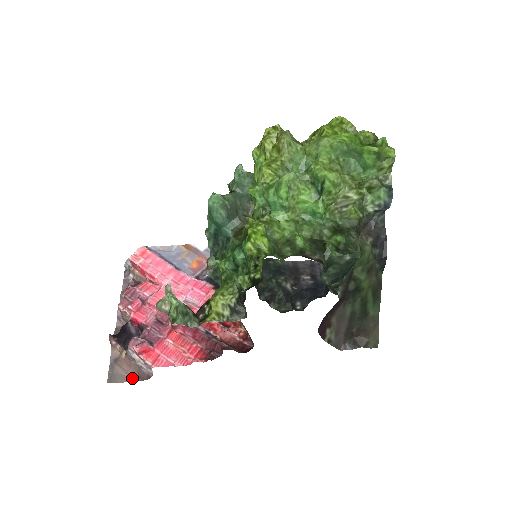
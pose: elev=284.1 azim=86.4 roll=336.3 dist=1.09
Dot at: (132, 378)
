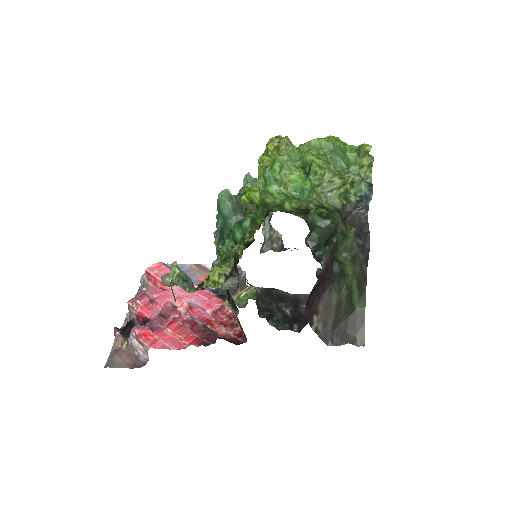
Dot at: (128, 365)
